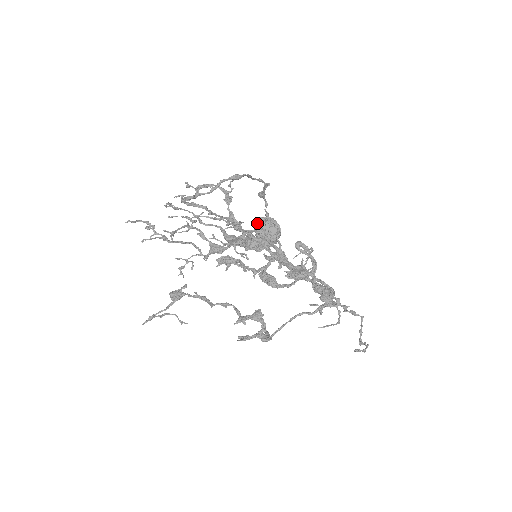
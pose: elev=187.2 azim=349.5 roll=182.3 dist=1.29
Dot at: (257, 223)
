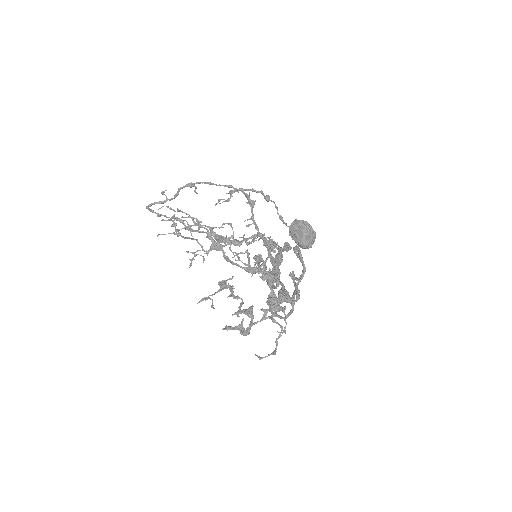
Dot at: occluded
